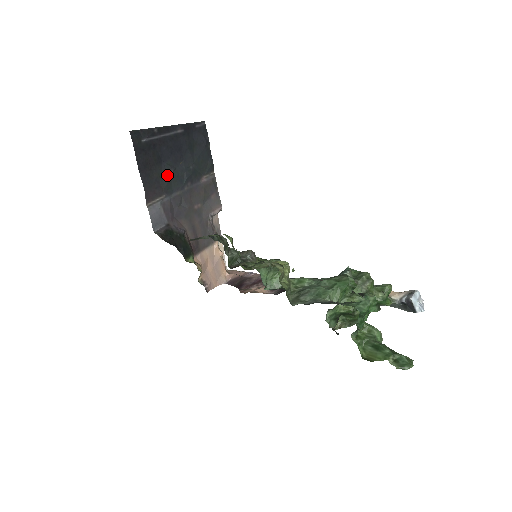
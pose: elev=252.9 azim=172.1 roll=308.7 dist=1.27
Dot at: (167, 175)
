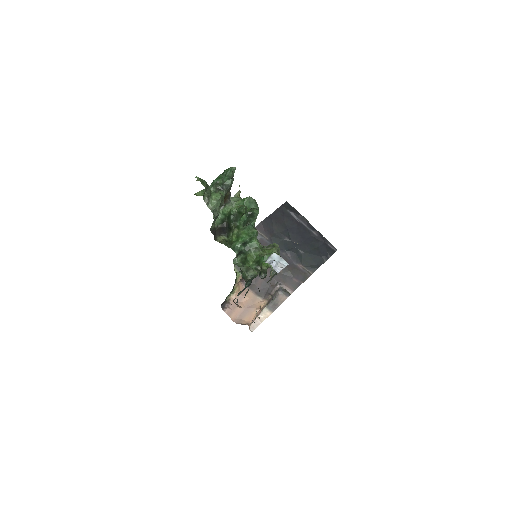
Dot at: (282, 236)
